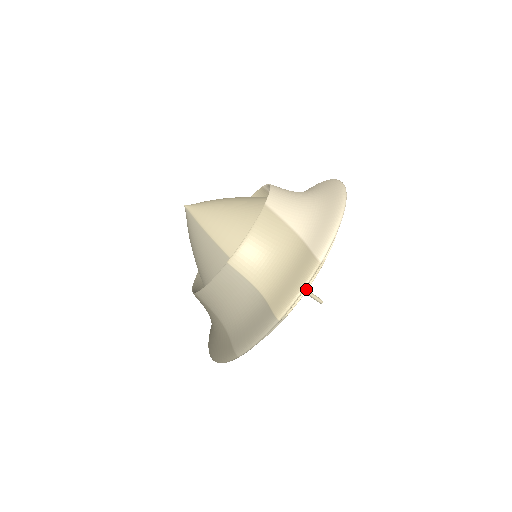
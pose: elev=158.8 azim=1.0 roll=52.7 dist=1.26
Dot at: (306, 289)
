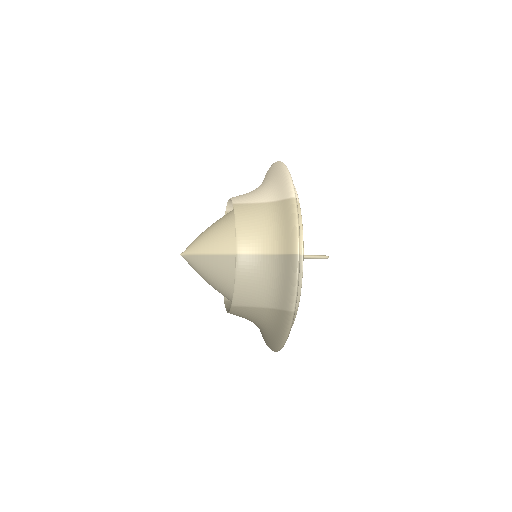
Dot at: (301, 227)
